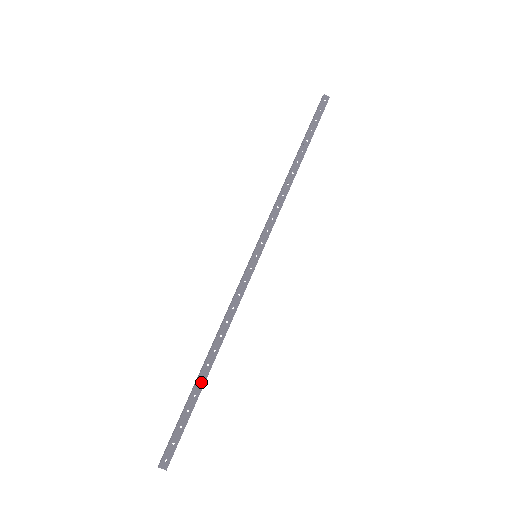
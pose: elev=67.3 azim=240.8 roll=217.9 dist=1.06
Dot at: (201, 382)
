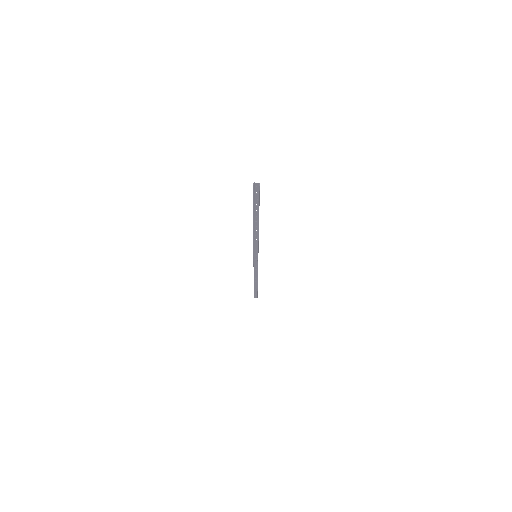
Dot at: (257, 215)
